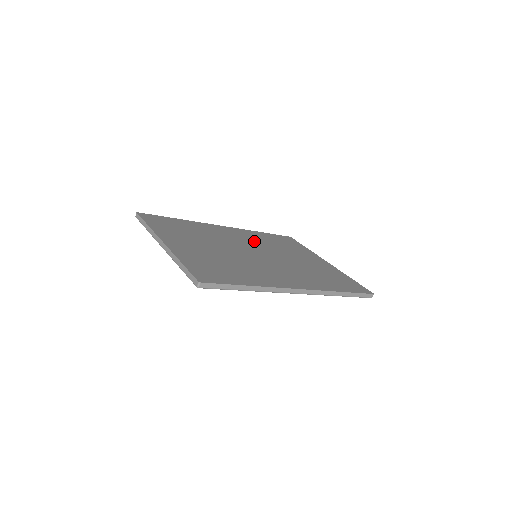
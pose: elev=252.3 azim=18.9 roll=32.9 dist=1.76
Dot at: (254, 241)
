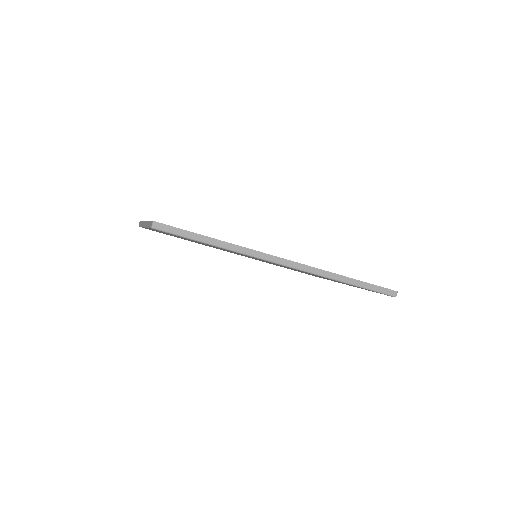
Dot at: occluded
